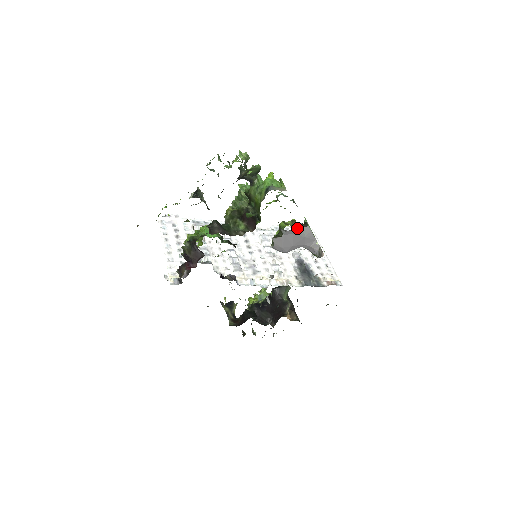
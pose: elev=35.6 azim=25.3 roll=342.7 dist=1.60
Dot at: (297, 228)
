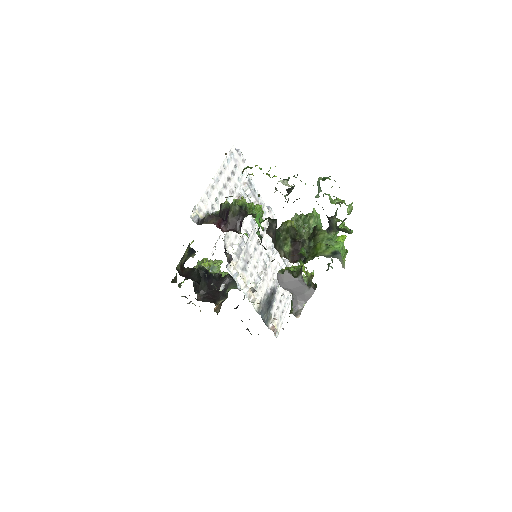
Dot at: (309, 284)
